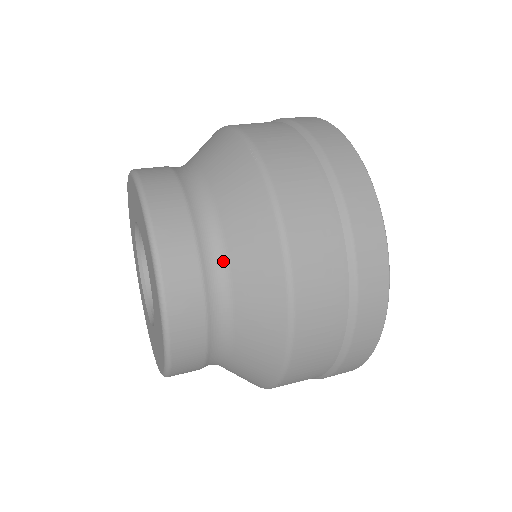
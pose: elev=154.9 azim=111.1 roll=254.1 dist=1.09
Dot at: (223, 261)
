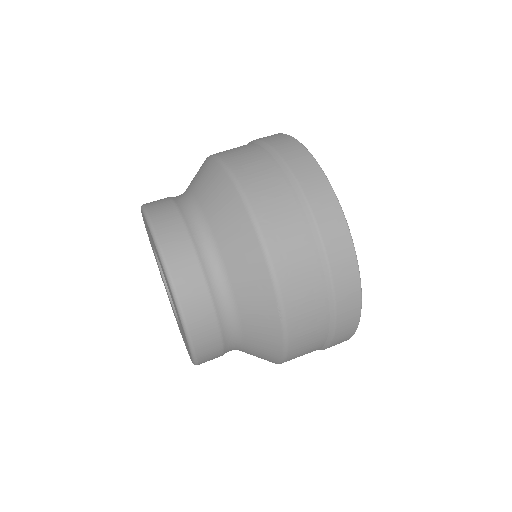
Dot at: (239, 347)
